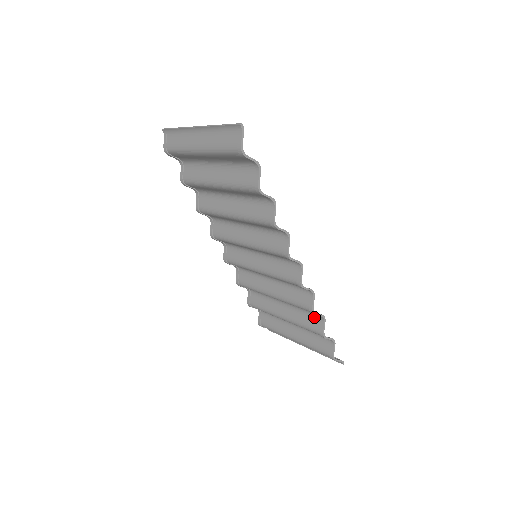
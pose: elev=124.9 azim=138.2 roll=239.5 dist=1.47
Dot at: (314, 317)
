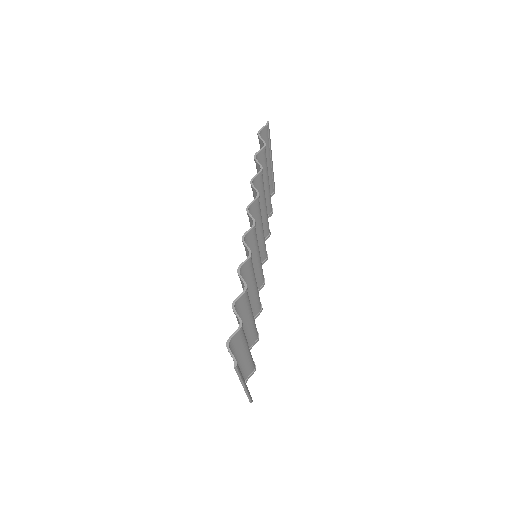
Dot at: (246, 298)
